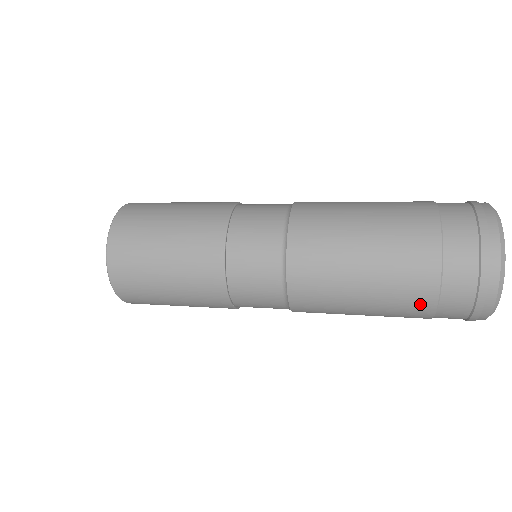
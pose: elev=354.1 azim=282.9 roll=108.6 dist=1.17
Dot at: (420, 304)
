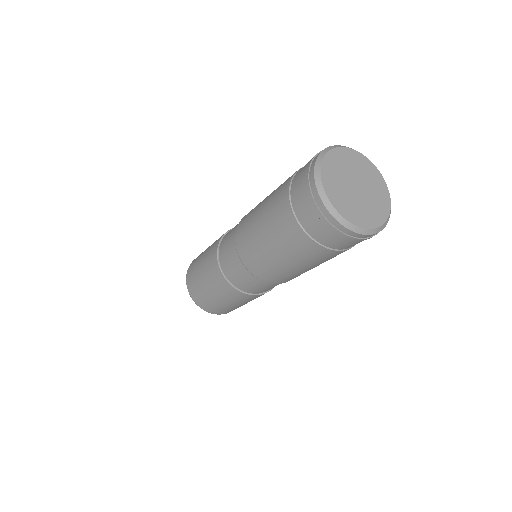
Dot at: (284, 213)
